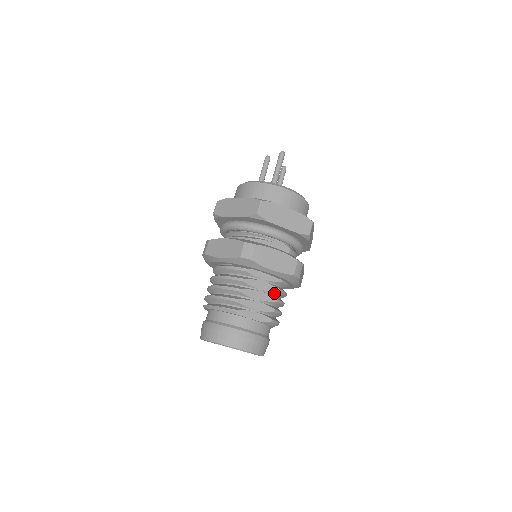
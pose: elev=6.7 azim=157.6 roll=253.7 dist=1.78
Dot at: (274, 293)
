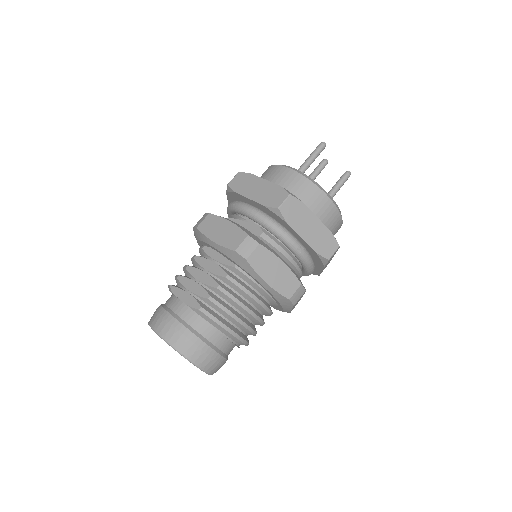
Dot at: (223, 280)
